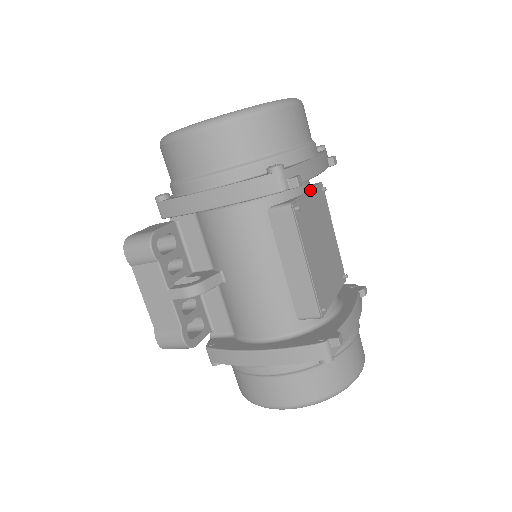
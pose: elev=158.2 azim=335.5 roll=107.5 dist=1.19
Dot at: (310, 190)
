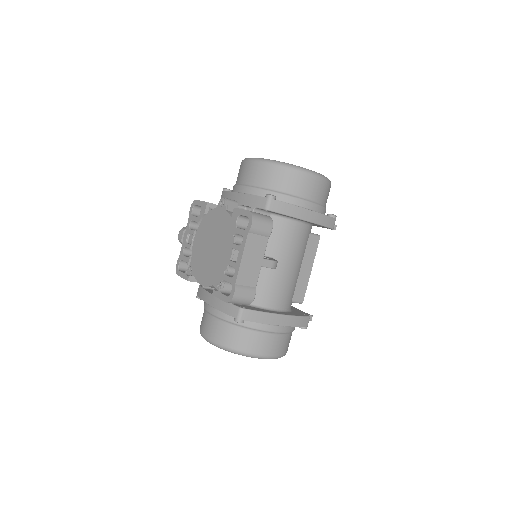
Dot at: occluded
